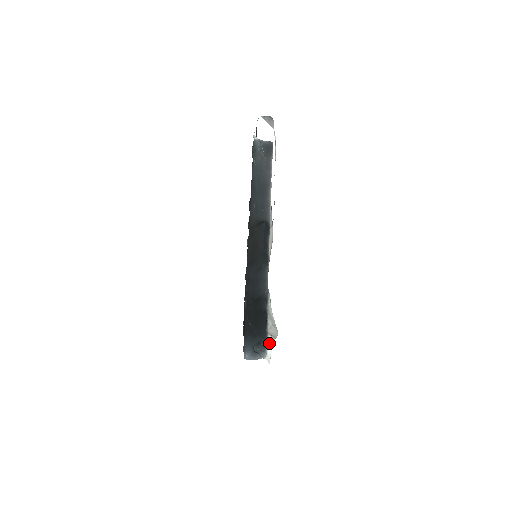
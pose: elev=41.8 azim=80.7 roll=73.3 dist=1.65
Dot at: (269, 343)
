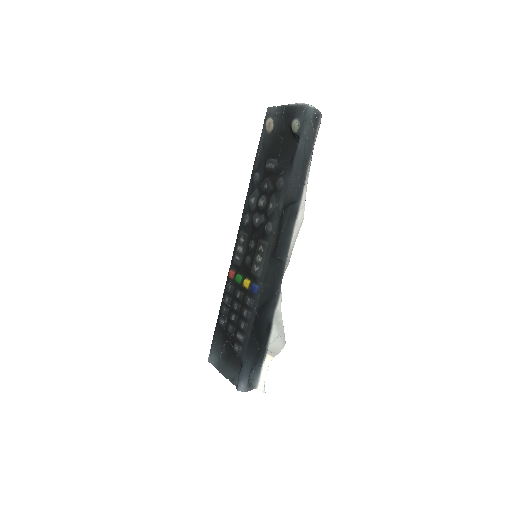
Dot at: (265, 365)
